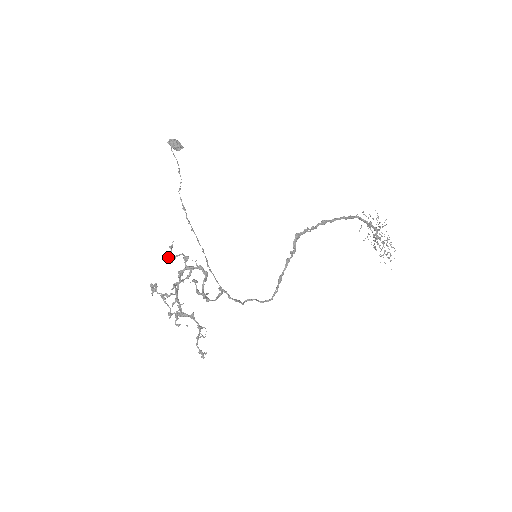
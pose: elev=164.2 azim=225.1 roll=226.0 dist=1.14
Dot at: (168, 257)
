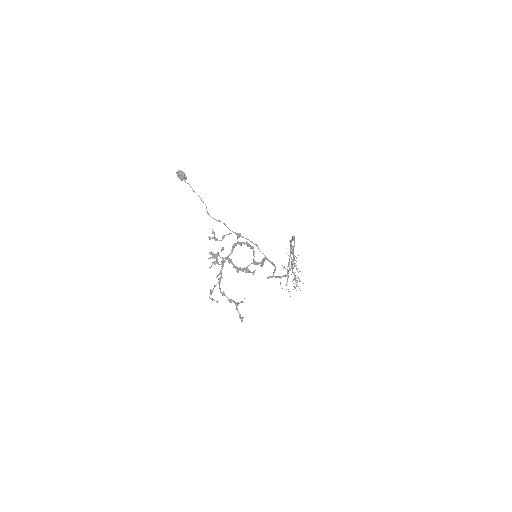
Dot at: (215, 237)
